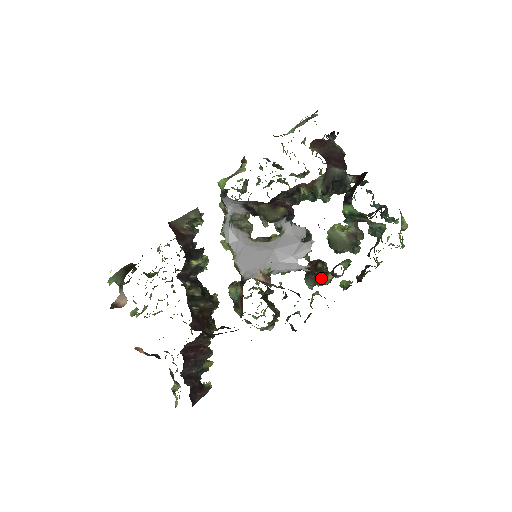
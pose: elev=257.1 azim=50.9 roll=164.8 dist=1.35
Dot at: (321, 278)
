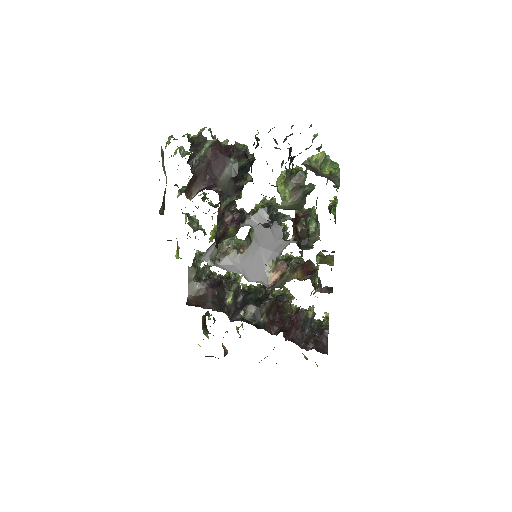
Dot at: (309, 243)
